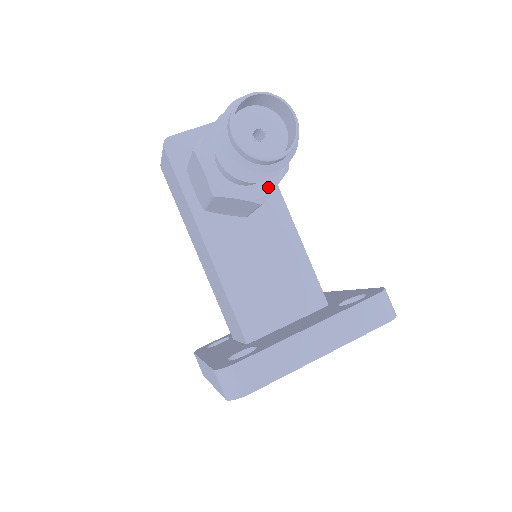
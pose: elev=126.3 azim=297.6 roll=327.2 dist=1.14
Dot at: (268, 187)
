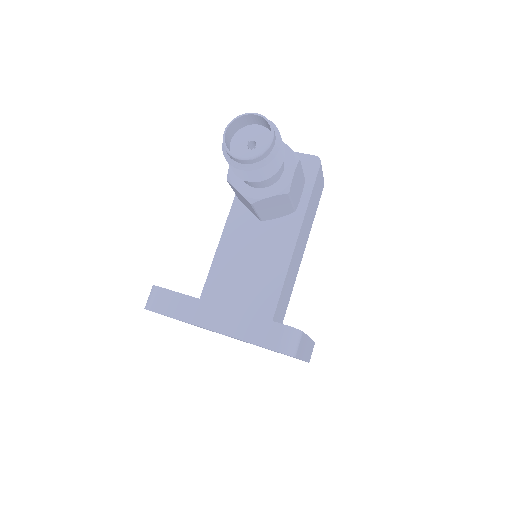
Dot at: (261, 195)
